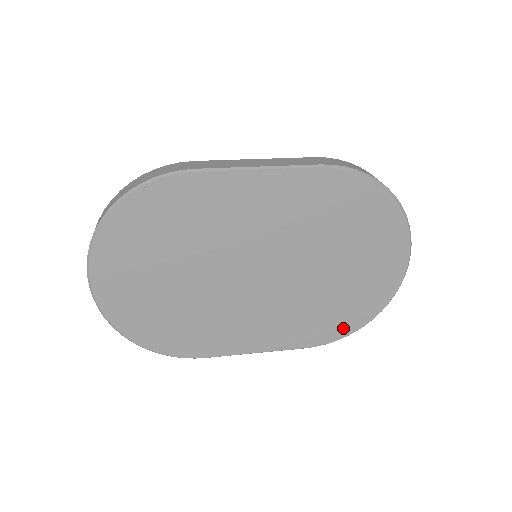
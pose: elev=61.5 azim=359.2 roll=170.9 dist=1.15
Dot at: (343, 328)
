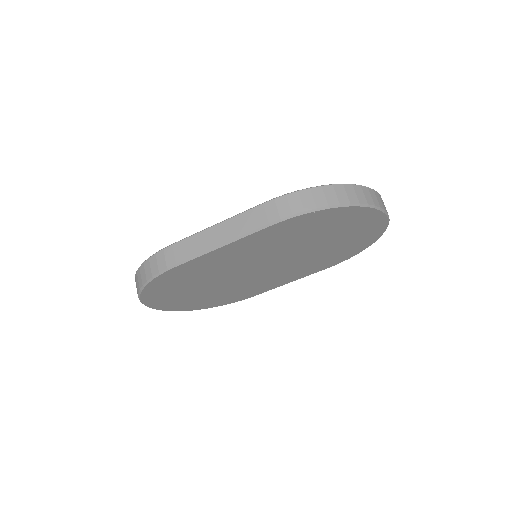
Dot at: (350, 254)
